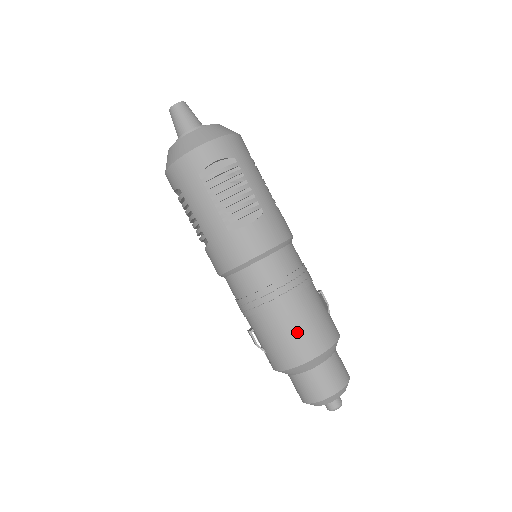
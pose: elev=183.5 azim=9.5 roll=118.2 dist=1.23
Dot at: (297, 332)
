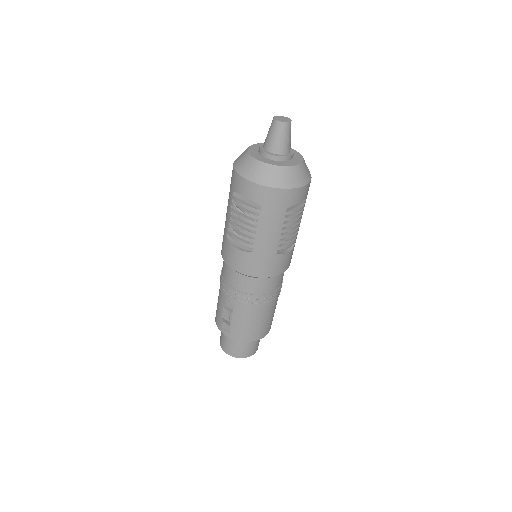
Dot at: (266, 322)
